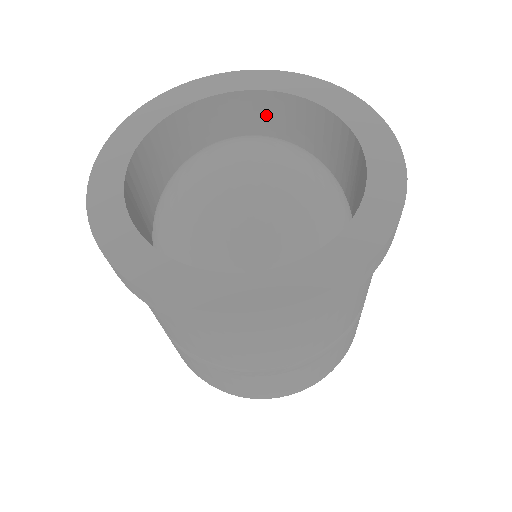
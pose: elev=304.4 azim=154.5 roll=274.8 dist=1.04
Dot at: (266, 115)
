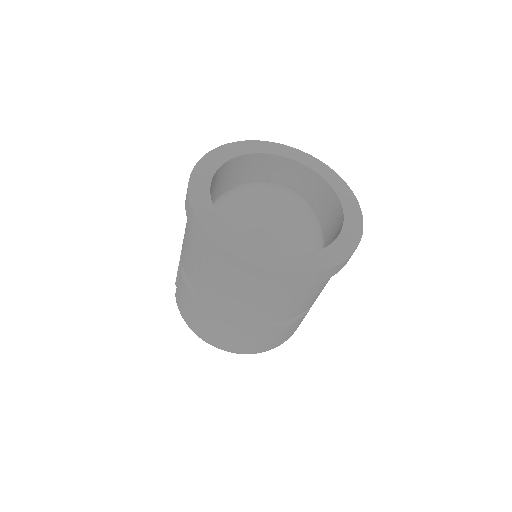
Dot at: (301, 180)
